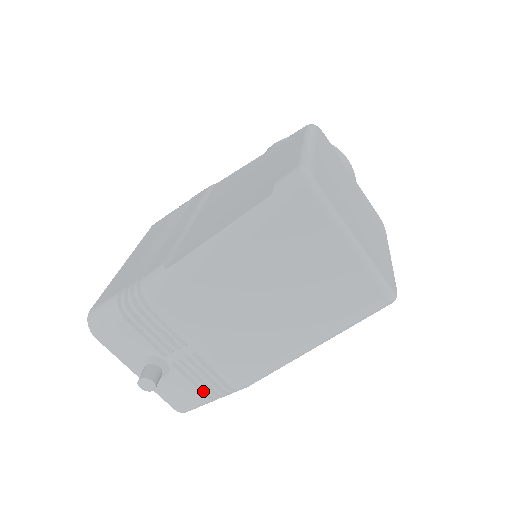
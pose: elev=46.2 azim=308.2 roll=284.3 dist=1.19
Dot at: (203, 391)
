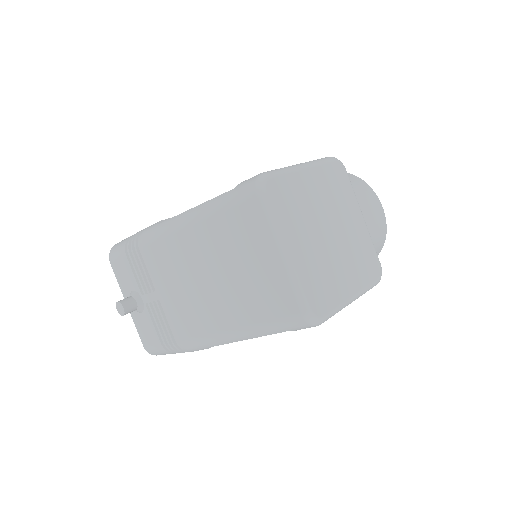
Dot at: (161, 338)
